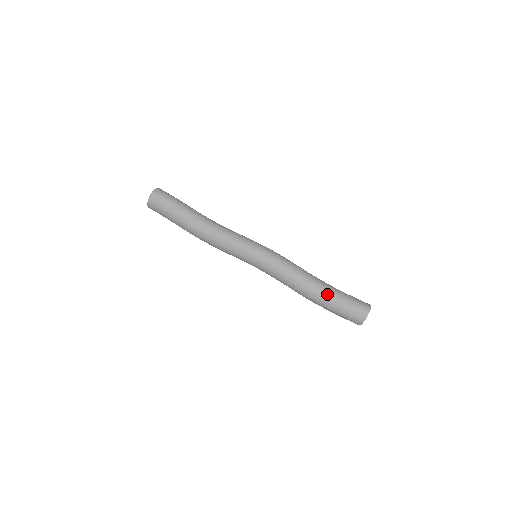
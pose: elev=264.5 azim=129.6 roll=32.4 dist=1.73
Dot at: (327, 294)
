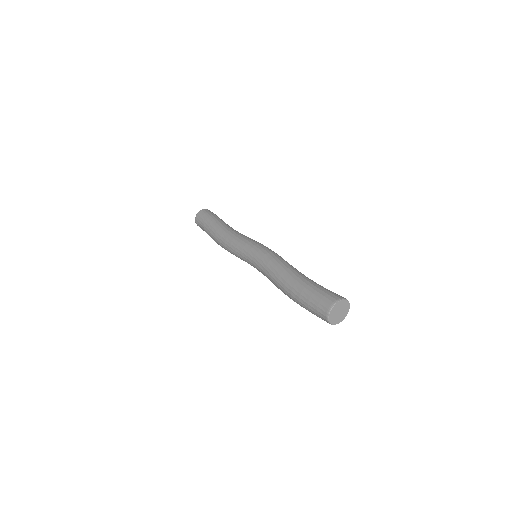
Dot at: (304, 280)
